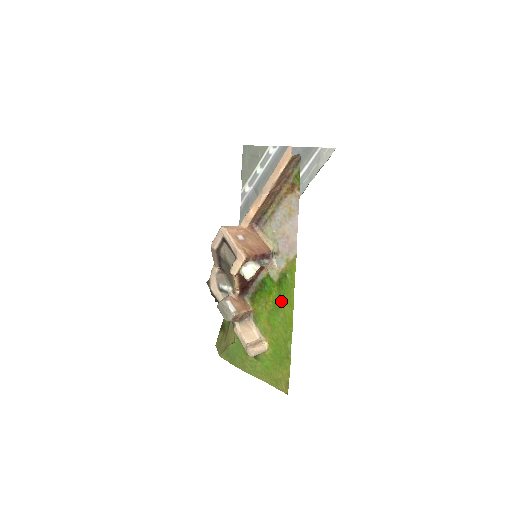
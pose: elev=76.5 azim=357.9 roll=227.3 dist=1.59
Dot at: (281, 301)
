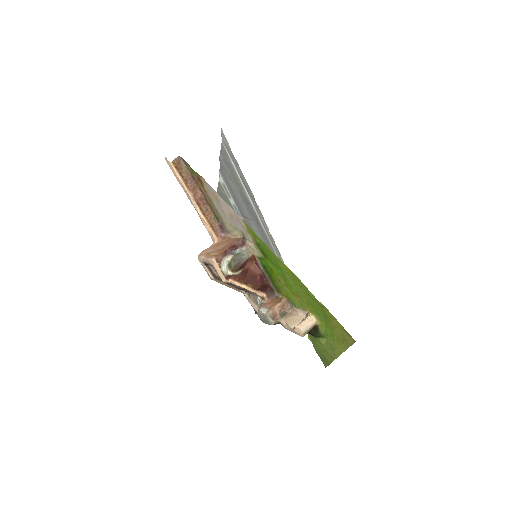
Dot at: (277, 266)
